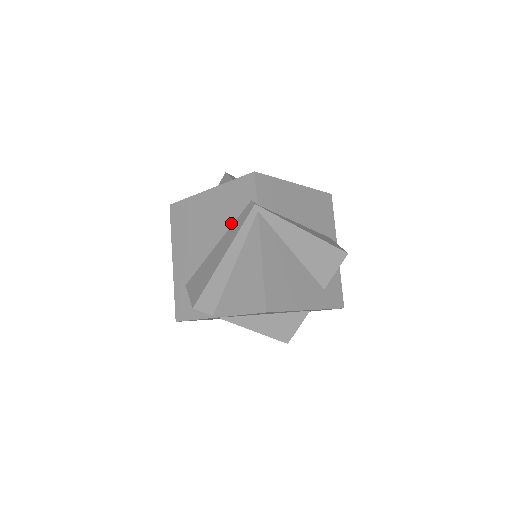
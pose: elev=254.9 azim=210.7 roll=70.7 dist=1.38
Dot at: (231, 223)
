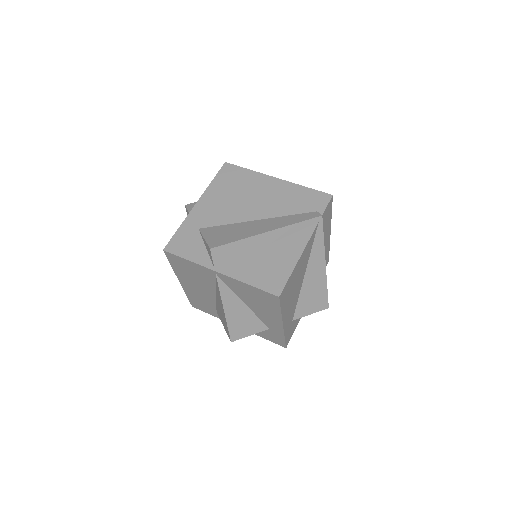
Dot at: (285, 214)
